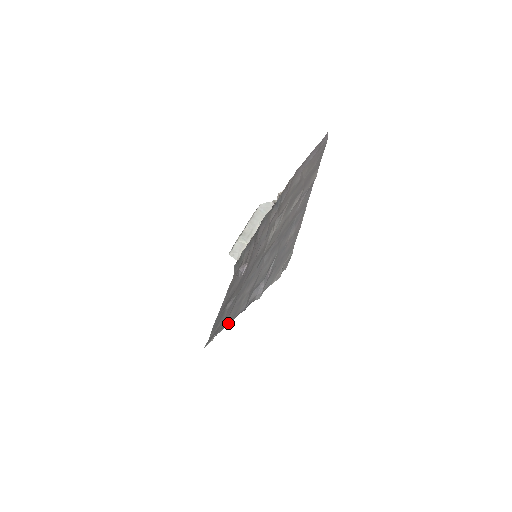
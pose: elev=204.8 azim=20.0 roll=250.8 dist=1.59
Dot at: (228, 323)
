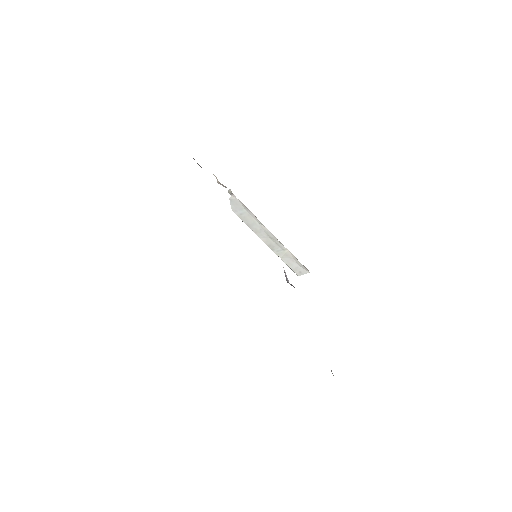
Dot at: occluded
